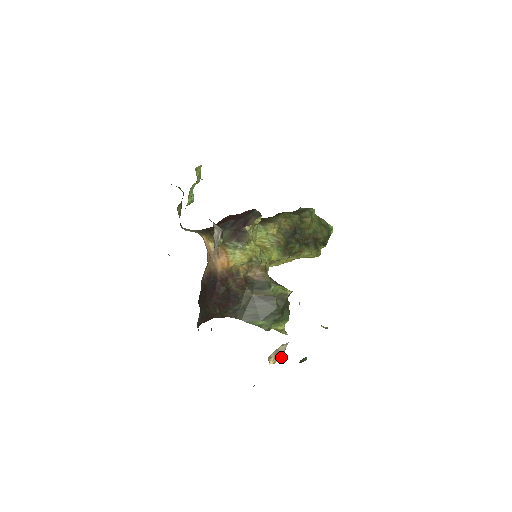
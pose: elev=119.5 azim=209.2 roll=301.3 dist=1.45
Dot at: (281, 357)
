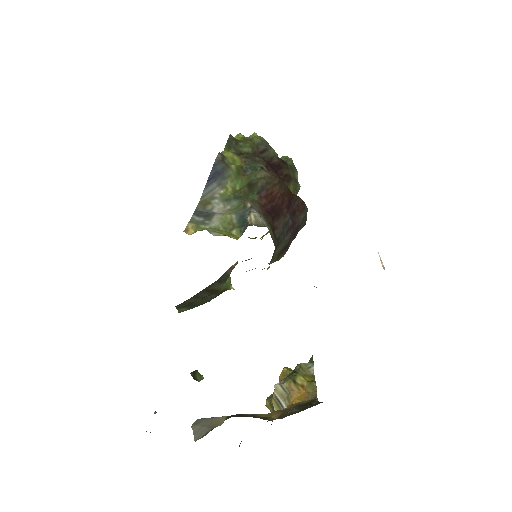
Dot at: occluded
